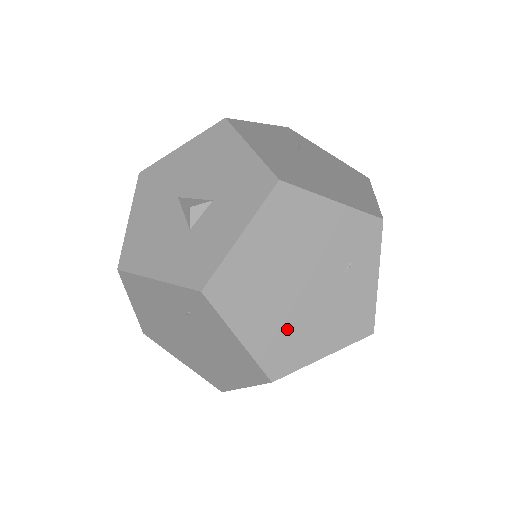
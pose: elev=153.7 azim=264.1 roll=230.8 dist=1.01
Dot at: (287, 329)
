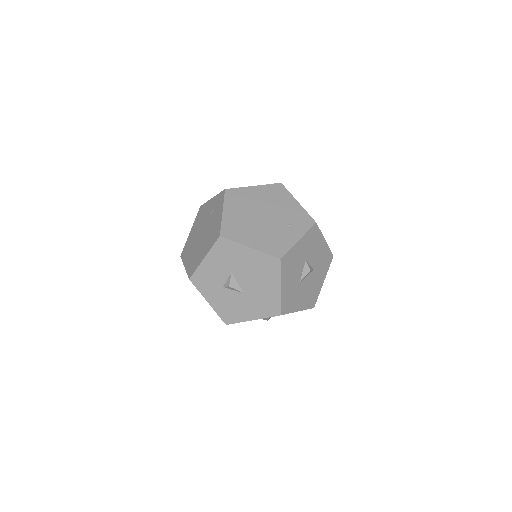
Dot at: (244, 224)
